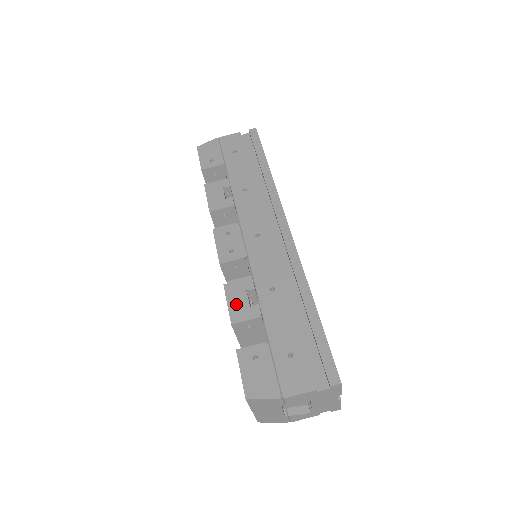
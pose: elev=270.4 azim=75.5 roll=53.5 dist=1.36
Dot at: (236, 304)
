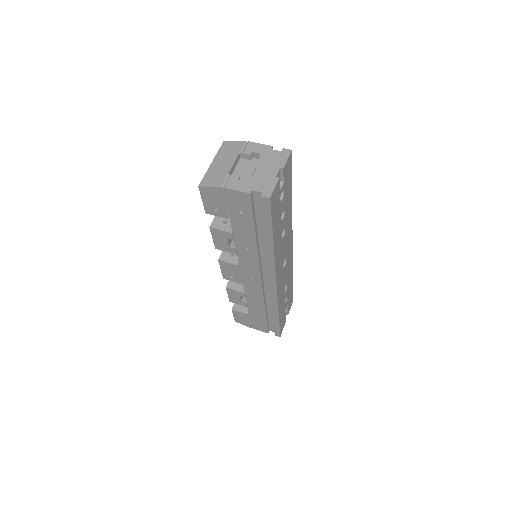
Dot at: occluded
